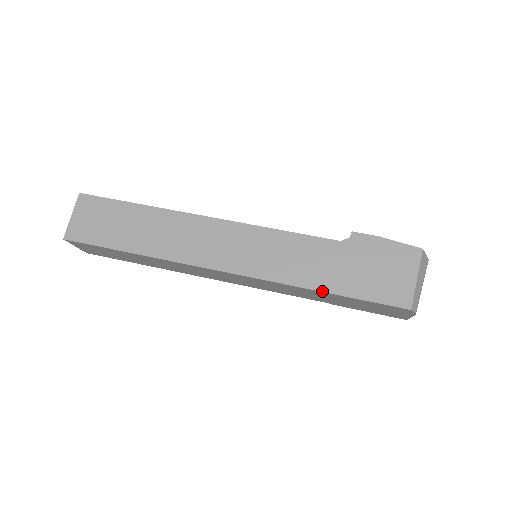
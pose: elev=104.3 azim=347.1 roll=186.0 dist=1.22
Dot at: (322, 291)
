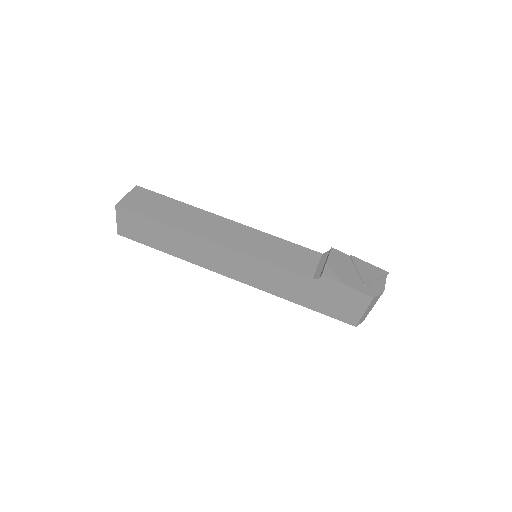
Dot at: occluded
